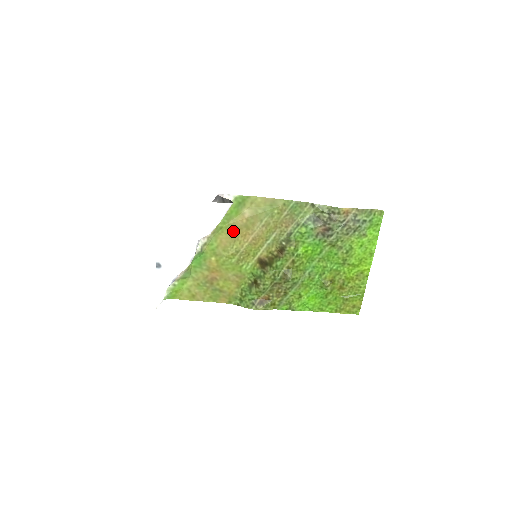
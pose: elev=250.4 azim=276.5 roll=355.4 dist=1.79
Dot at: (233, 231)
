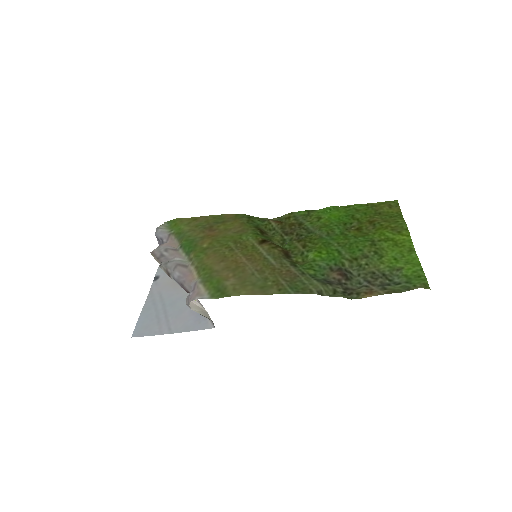
Dot at: (219, 265)
